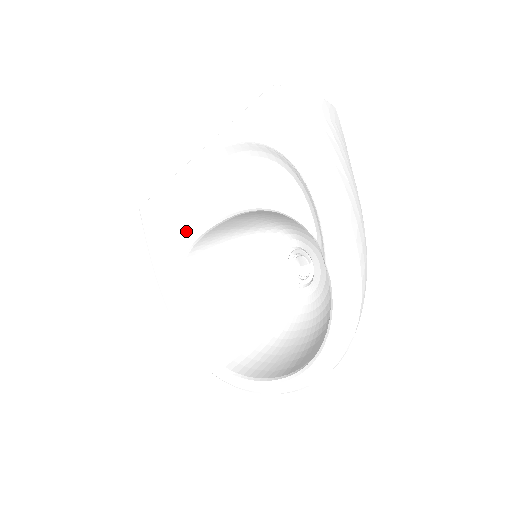
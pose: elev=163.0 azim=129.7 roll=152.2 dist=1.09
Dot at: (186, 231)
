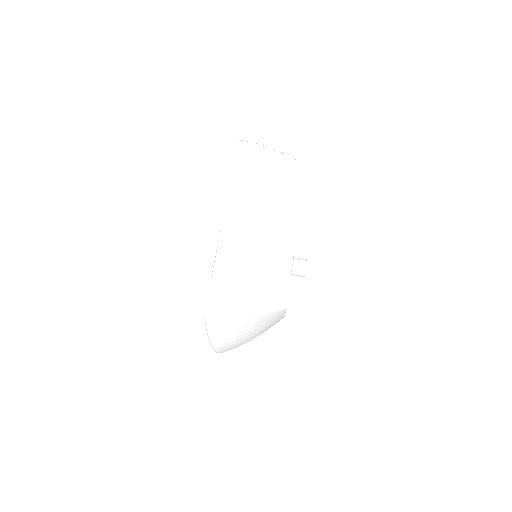
Dot at: occluded
